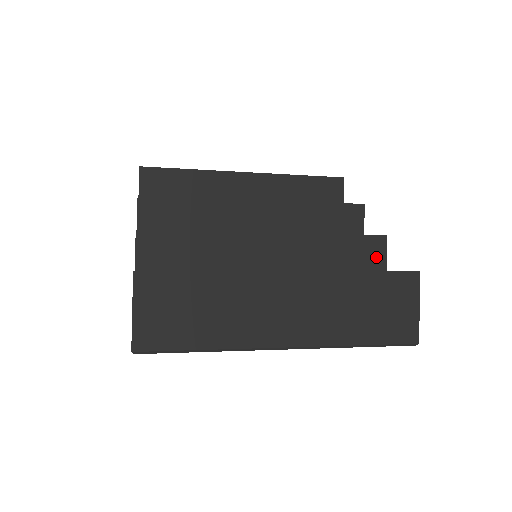
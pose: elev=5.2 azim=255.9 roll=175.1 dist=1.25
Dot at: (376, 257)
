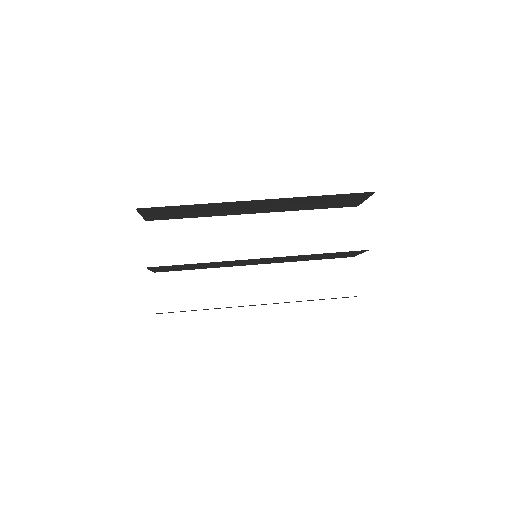
Dot at: occluded
